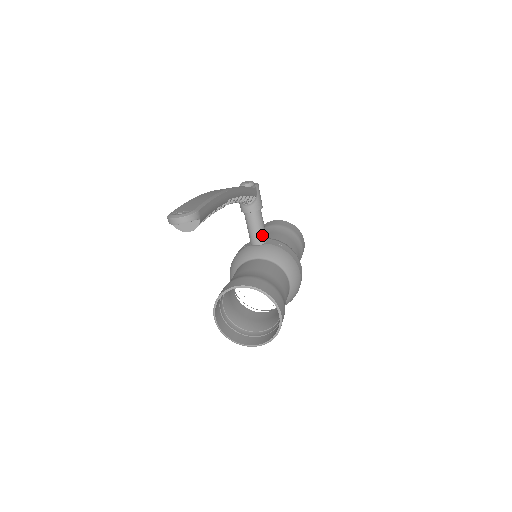
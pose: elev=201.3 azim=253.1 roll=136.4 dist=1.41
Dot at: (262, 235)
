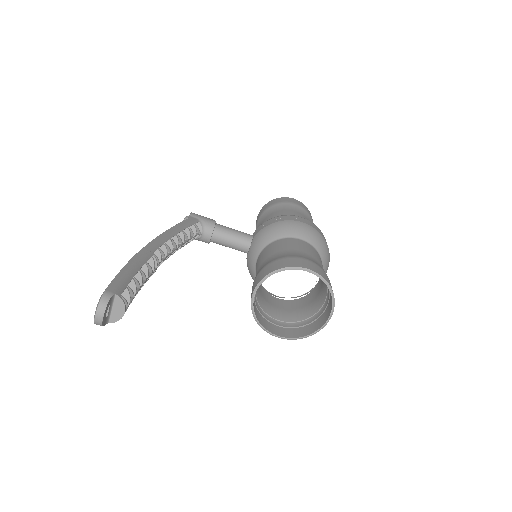
Dot at: (242, 238)
